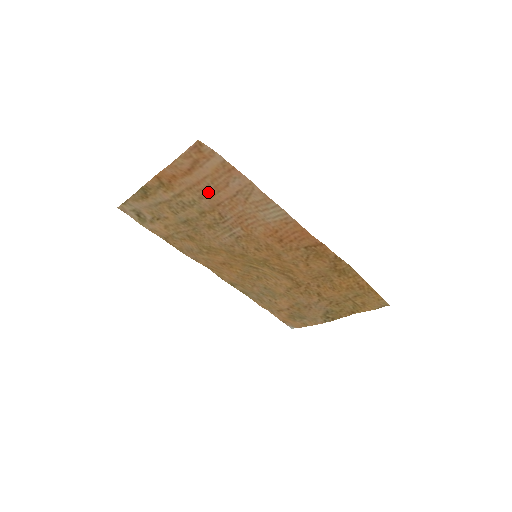
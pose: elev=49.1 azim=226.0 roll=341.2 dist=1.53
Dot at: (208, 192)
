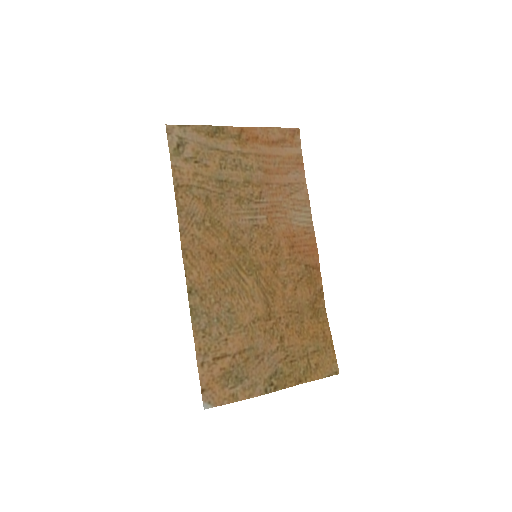
Dot at: (269, 168)
